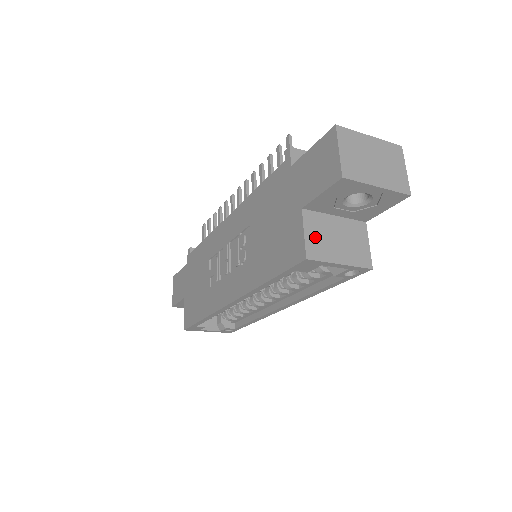
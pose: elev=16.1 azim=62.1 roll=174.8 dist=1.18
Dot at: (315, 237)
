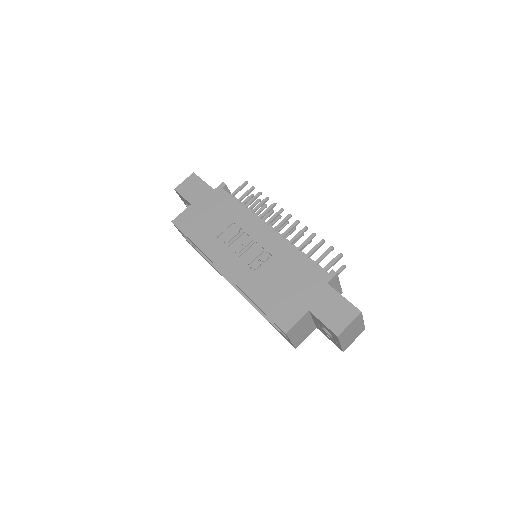
Dot at: (298, 326)
